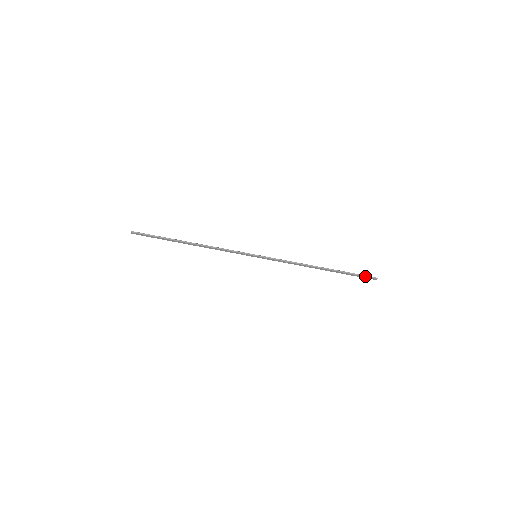
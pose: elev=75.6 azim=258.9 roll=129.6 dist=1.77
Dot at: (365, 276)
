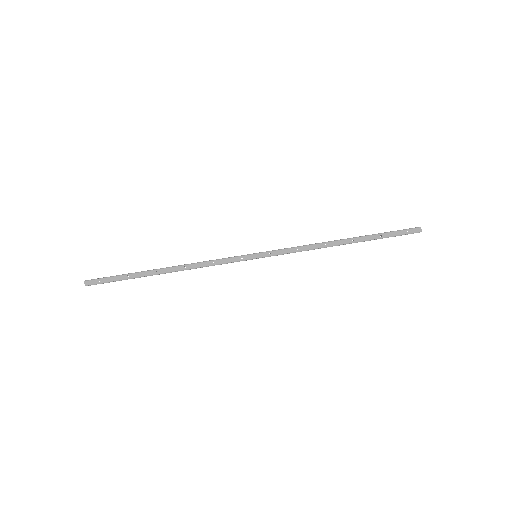
Dot at: (403, 230)
